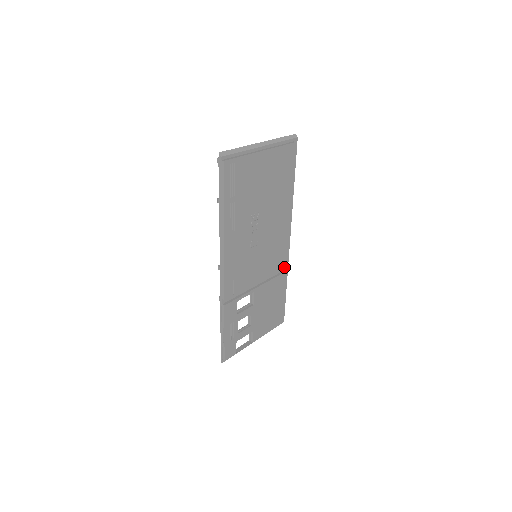
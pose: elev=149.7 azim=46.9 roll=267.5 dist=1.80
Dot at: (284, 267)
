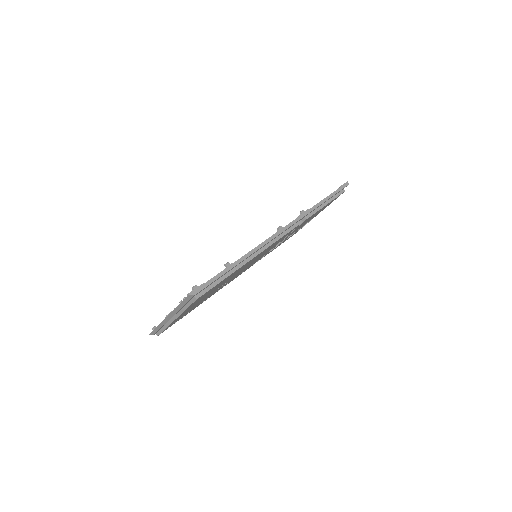
Dot at: occluded
